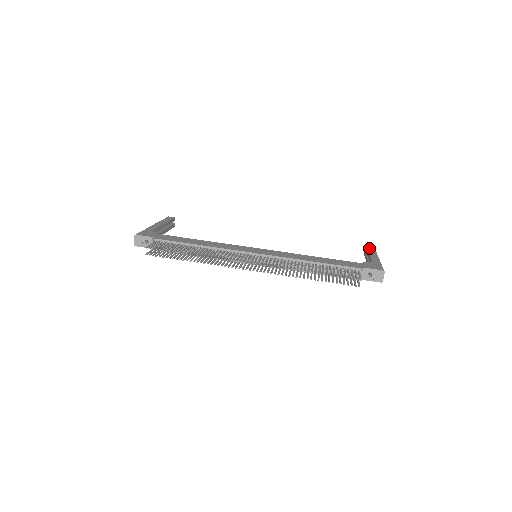
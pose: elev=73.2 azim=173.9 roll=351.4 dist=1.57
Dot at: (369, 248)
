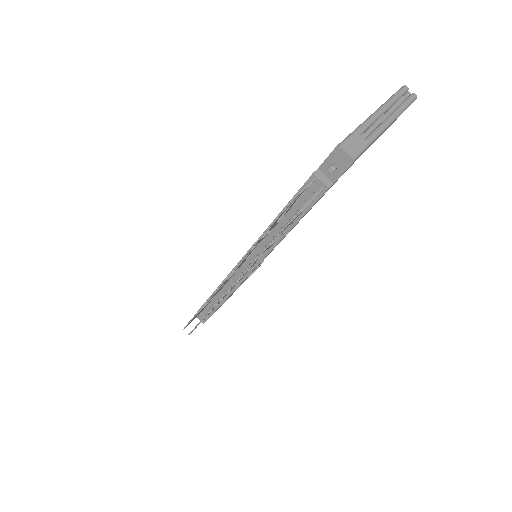
Dot at: occluded
